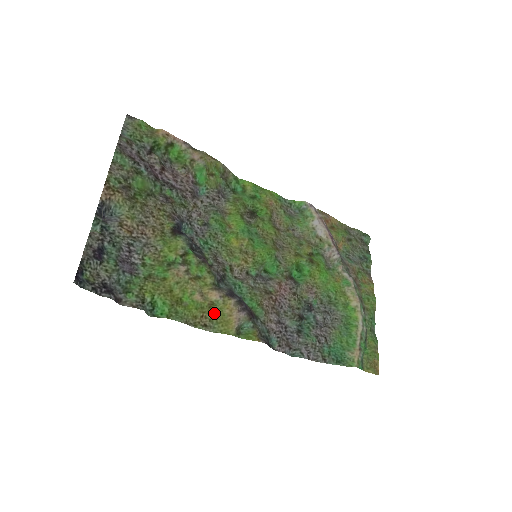
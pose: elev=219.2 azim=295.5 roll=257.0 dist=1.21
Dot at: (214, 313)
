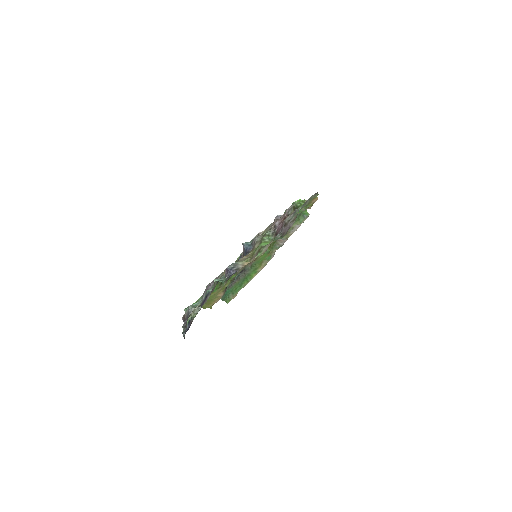
Dot at: (210, 300)
